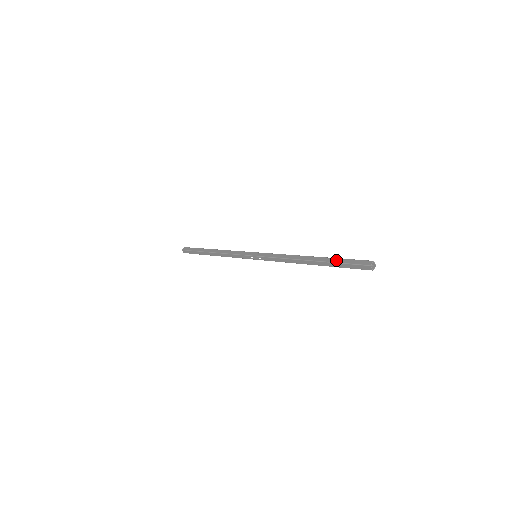
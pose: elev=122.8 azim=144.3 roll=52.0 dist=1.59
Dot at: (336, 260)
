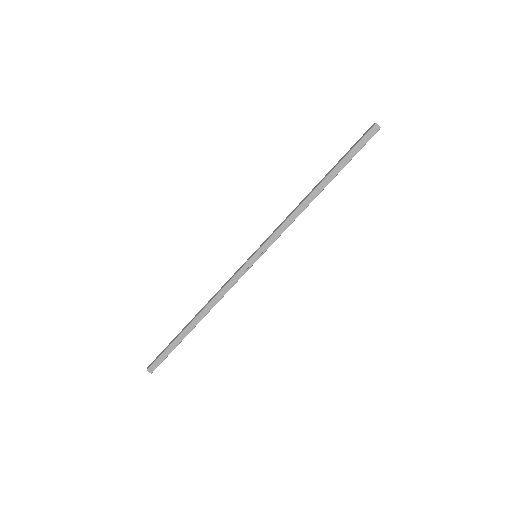
Dot at: (343, 157)
